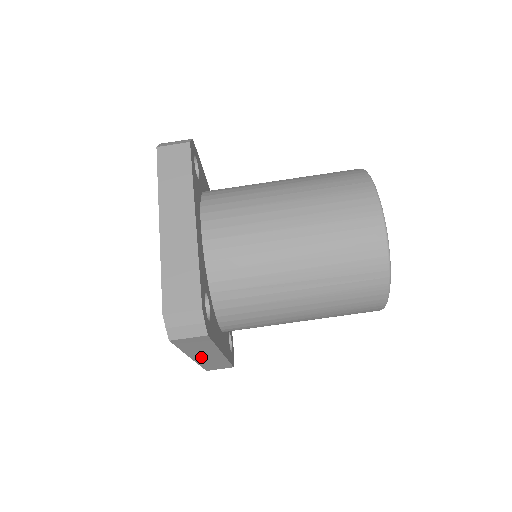
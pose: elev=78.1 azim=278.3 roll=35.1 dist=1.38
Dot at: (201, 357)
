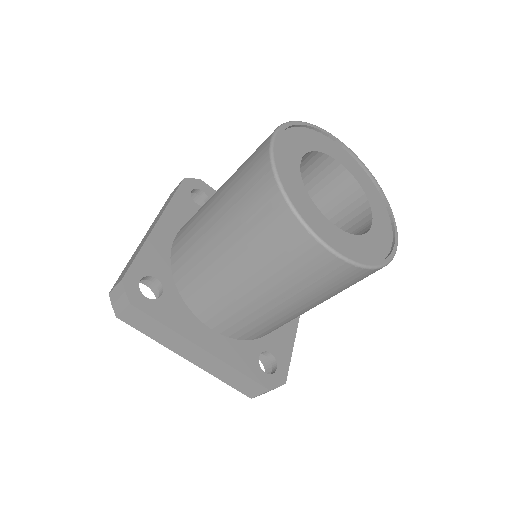
Dot at: occluded
